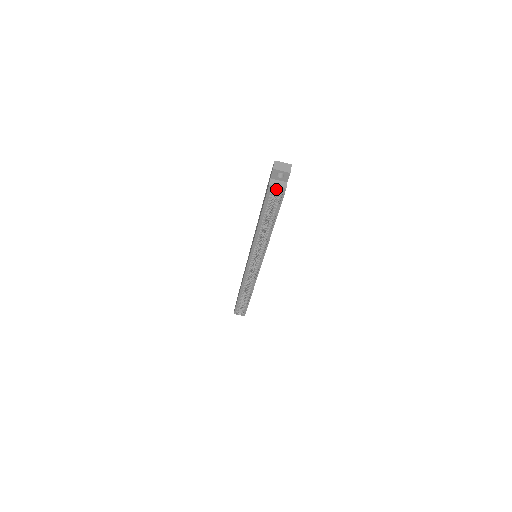
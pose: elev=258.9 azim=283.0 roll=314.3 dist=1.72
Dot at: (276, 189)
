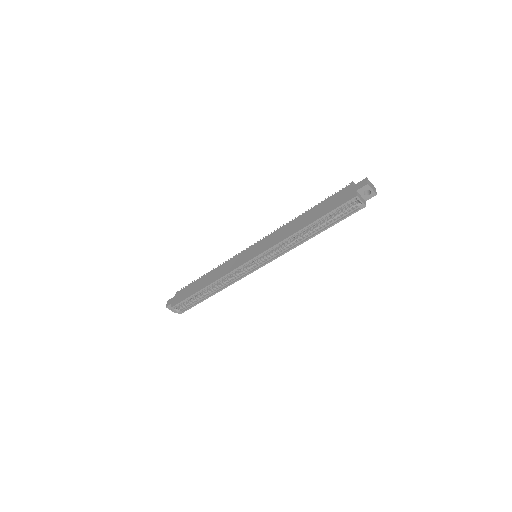
Dot at: occluded
